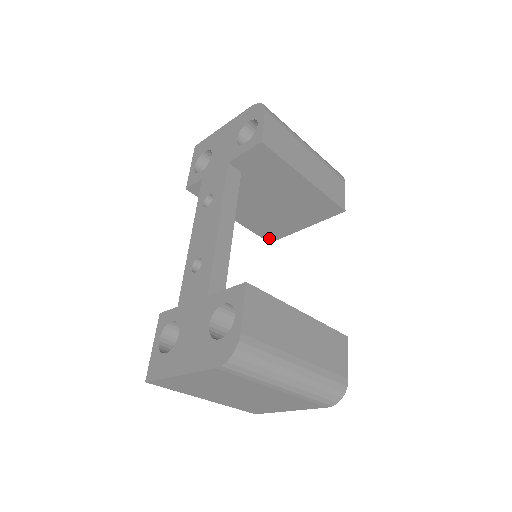
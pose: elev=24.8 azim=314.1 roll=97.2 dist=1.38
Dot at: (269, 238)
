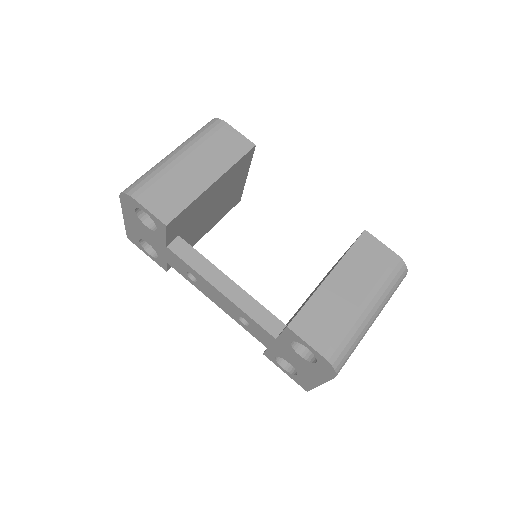
Dot at: (236, 202)
